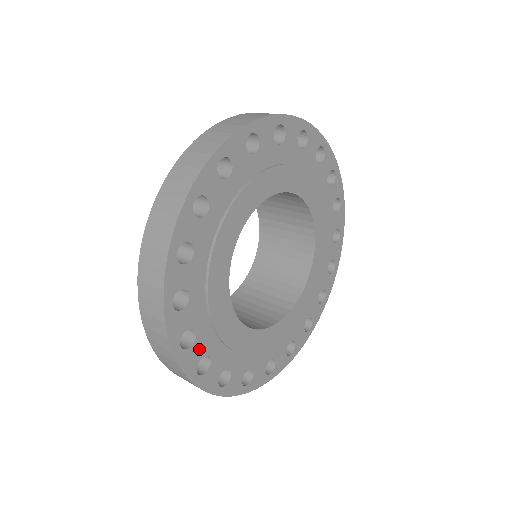
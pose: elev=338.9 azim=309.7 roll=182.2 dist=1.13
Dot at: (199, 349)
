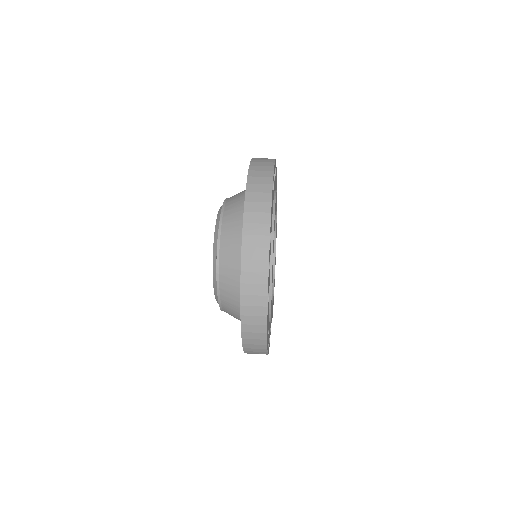
Dot at: occluded
